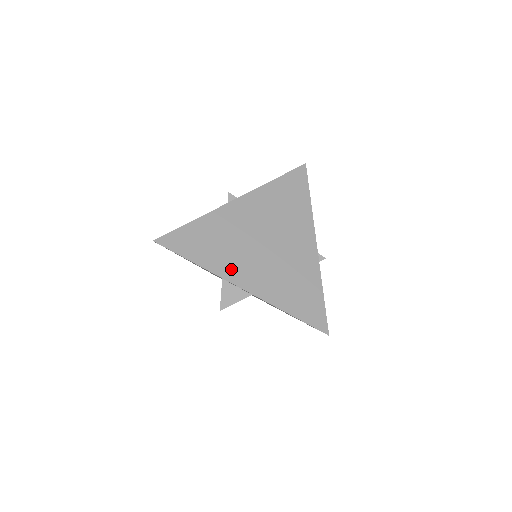
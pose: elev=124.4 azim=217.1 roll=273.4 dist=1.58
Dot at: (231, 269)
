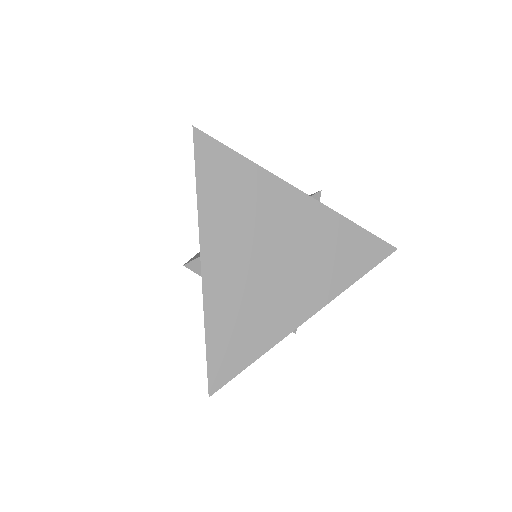
Dot at: (284, 319)
